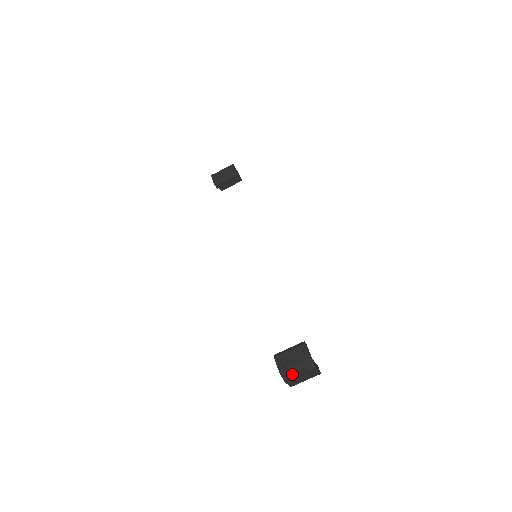
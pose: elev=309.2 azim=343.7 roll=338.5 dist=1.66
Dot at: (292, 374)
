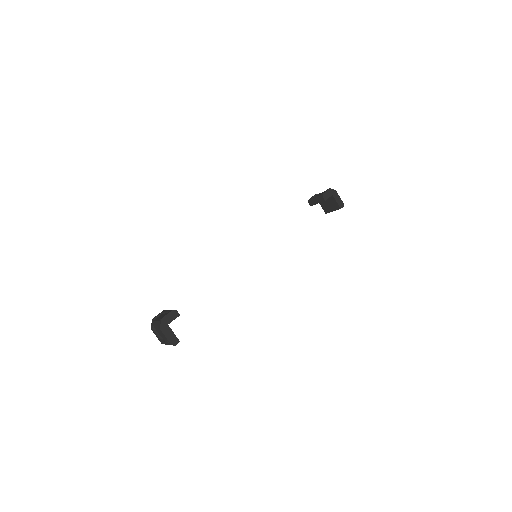
Dot at: (155, 327)
